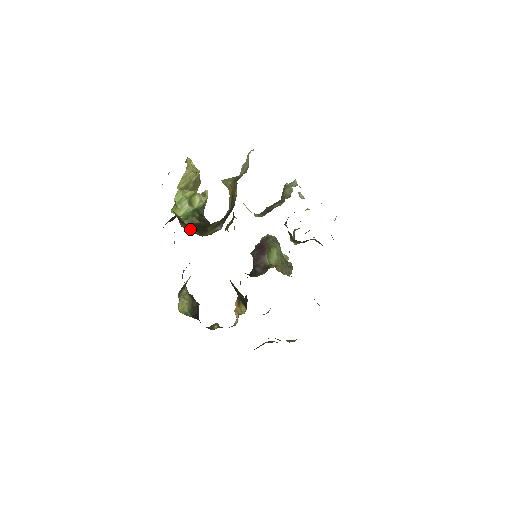
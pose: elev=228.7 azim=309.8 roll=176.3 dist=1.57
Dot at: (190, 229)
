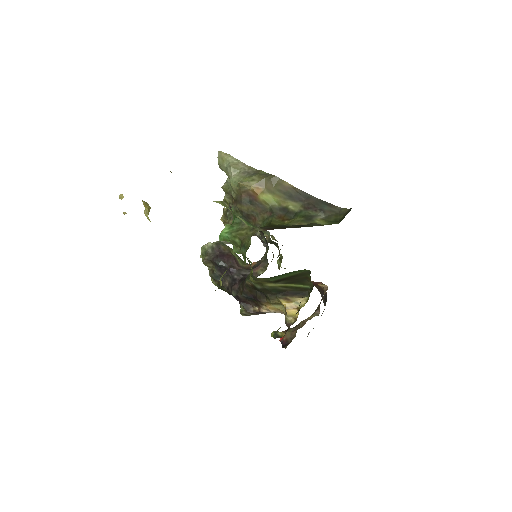
Dot at: occluded
